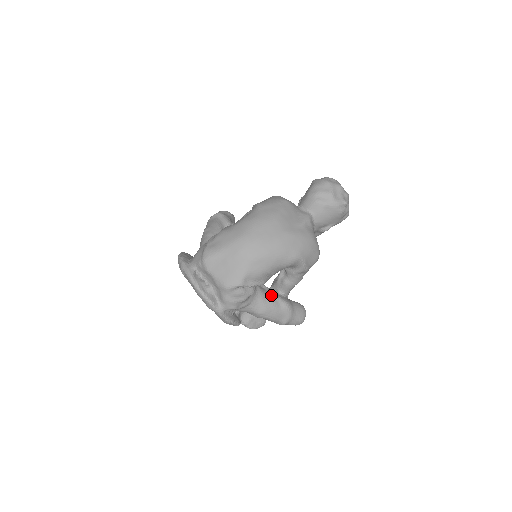
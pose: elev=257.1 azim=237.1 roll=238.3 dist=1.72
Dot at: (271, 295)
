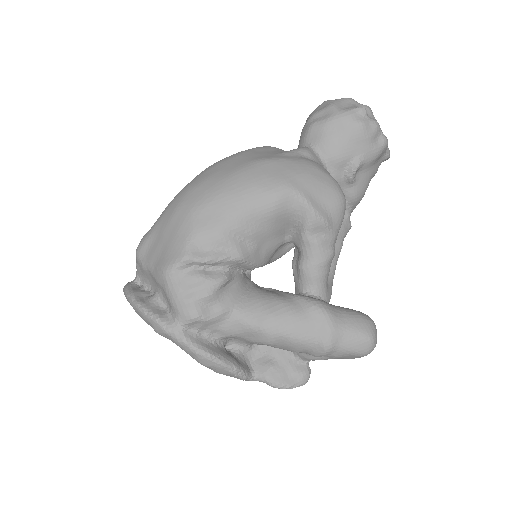
Dot at: (280, 294)
